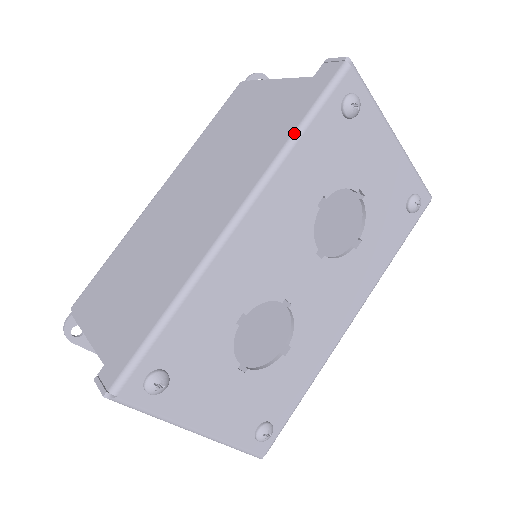
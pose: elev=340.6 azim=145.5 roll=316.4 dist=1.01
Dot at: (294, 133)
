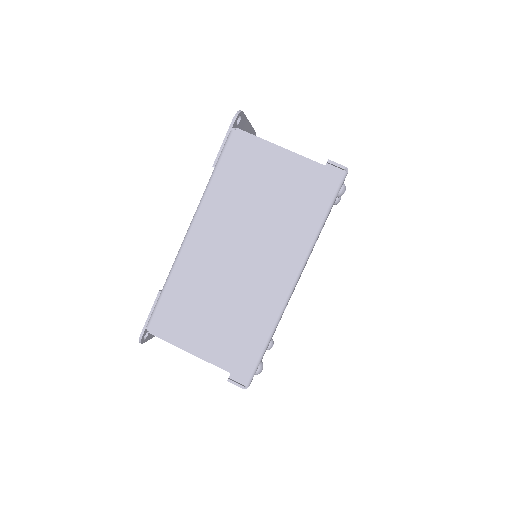
Dot at: (321, 224)
